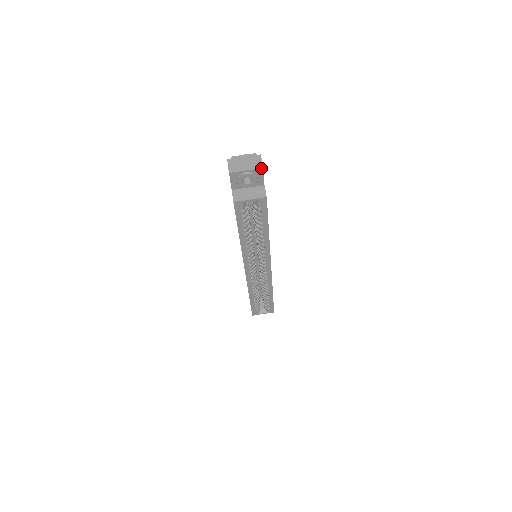
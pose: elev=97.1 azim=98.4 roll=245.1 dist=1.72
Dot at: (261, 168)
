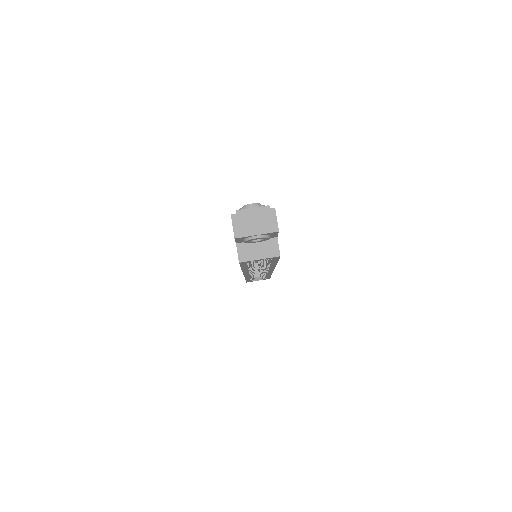
Dot at: (276, 231)
